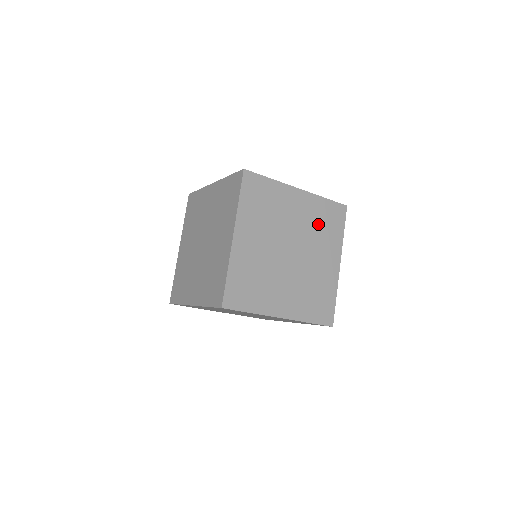
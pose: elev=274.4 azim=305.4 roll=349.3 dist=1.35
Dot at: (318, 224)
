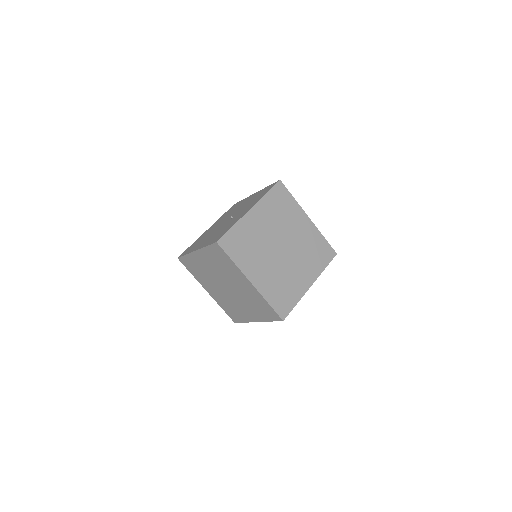
Dot at: (278, 213)
